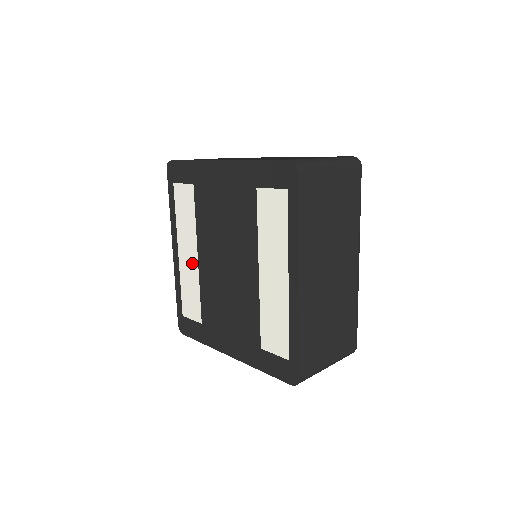
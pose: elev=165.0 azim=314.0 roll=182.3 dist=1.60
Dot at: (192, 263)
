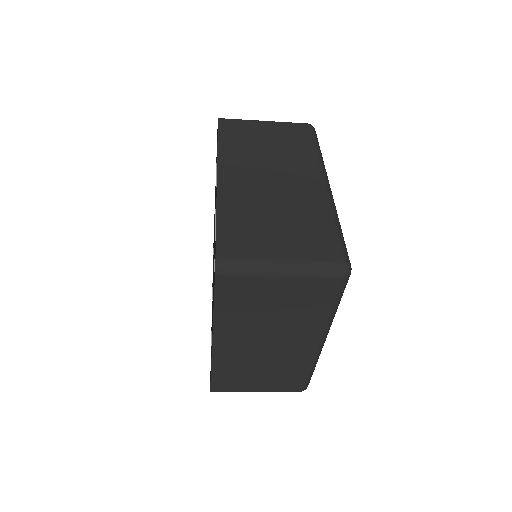
Dot at: occluded
